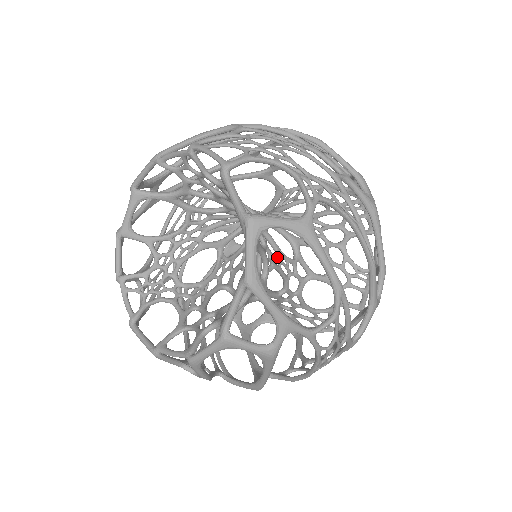
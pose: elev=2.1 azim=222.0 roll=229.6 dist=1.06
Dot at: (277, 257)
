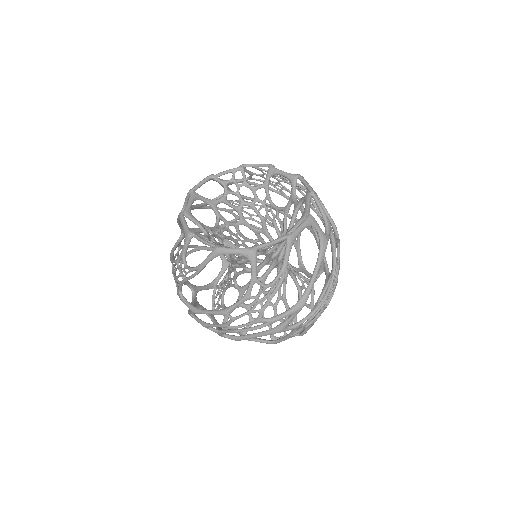
Dot at: occluded
